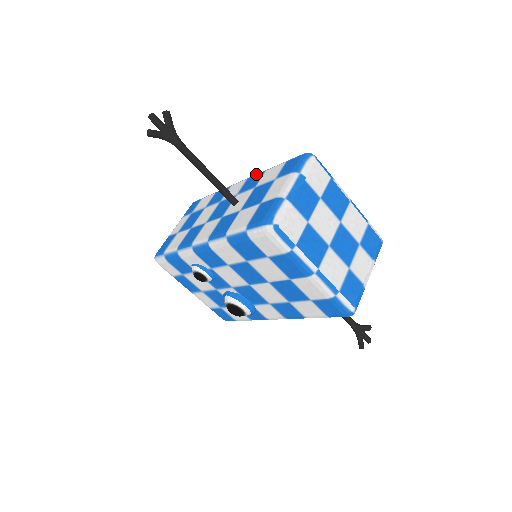
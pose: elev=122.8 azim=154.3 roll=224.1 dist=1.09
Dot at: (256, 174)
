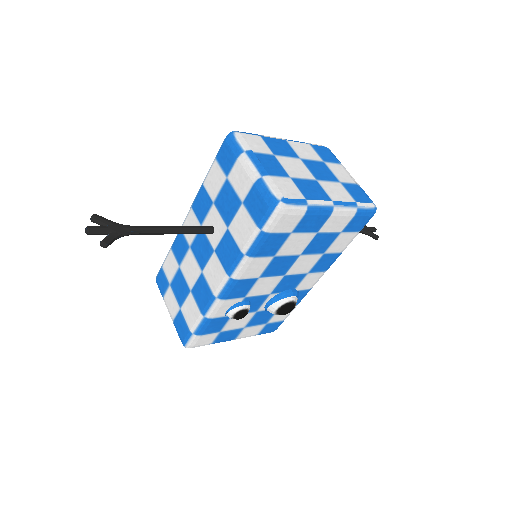
Dot at: (196, 197)
